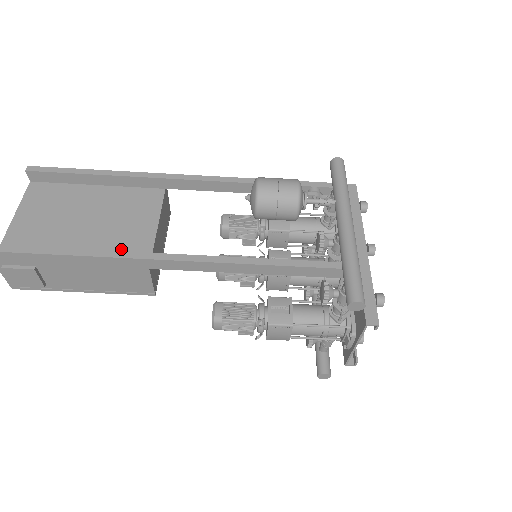
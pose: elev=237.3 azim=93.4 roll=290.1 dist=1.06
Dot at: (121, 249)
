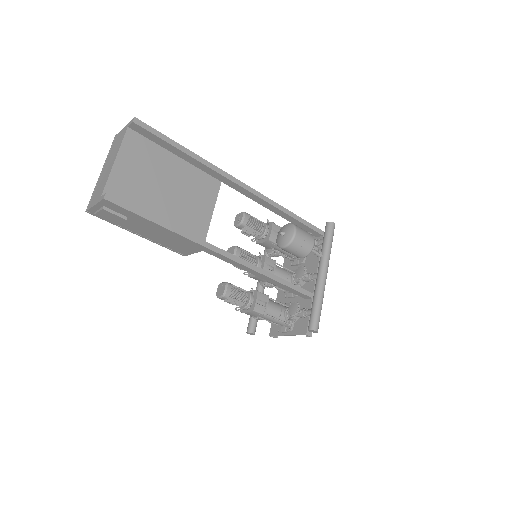
Dot at: (188, 227)
